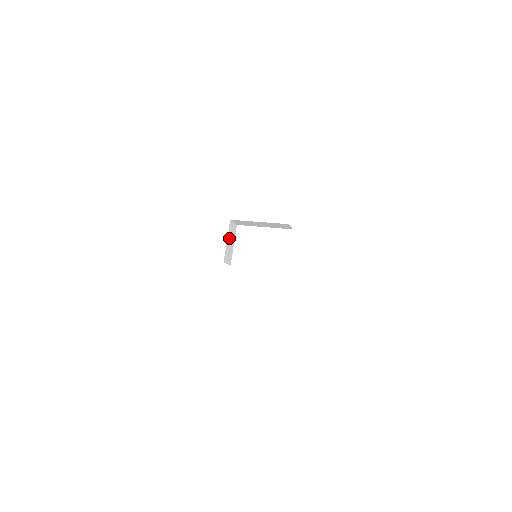
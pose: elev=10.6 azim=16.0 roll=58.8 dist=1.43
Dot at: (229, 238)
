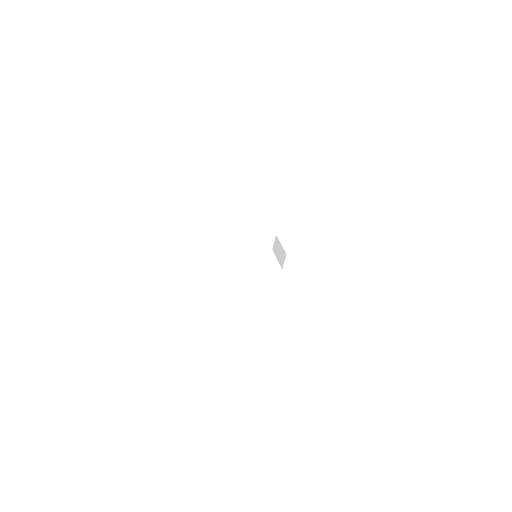
Dot at: occluded
